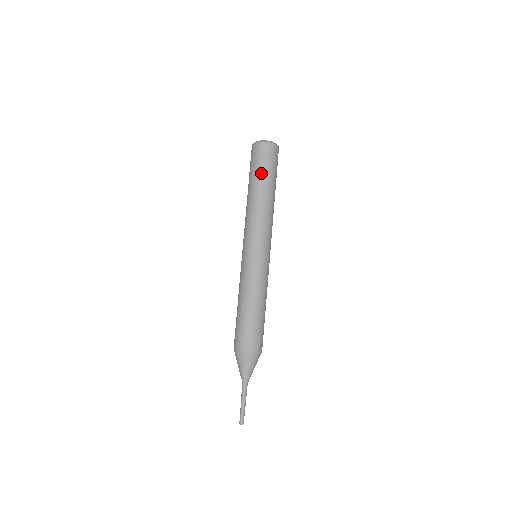
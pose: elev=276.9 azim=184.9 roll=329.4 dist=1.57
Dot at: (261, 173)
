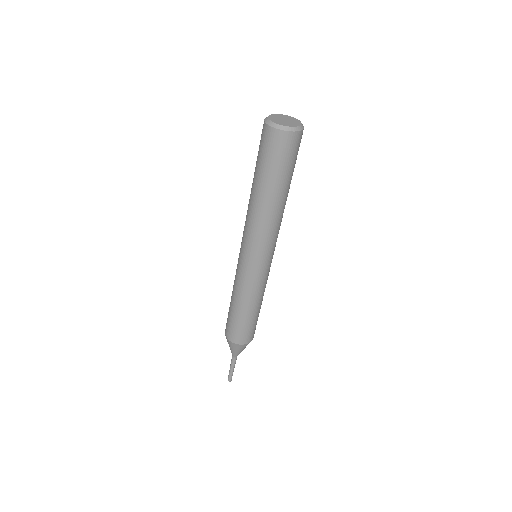
Dot at: (268, 174)
